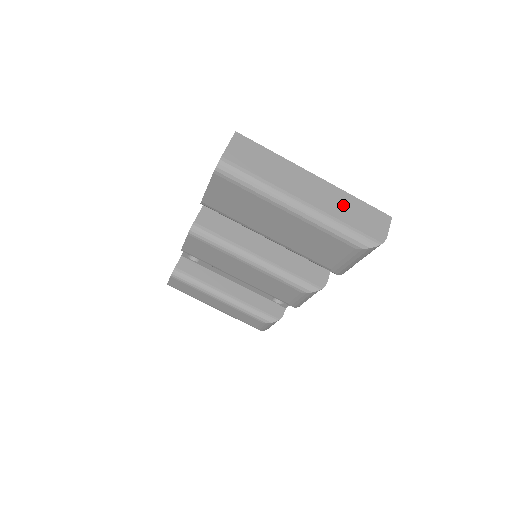
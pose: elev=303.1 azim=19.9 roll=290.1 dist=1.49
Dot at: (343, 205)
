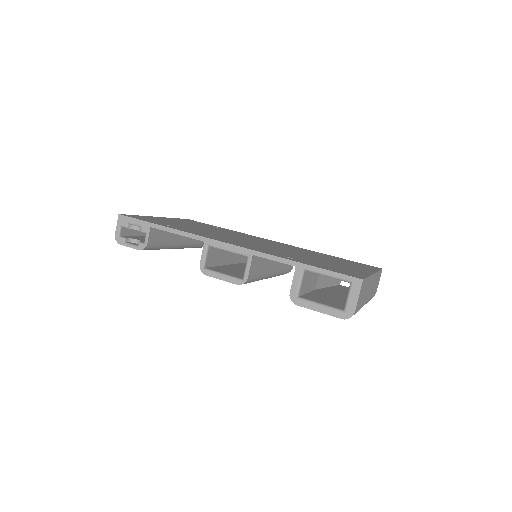
Dot at: occluded
